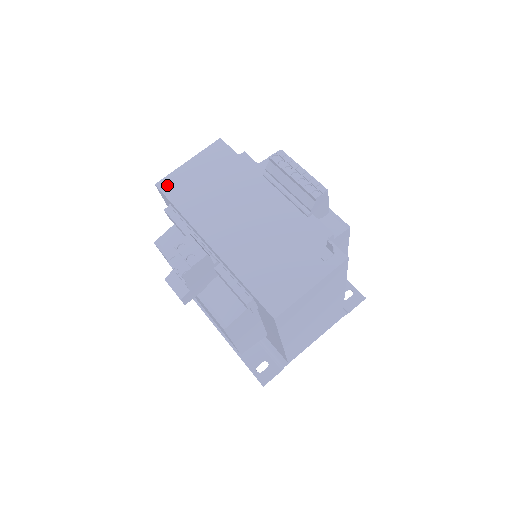
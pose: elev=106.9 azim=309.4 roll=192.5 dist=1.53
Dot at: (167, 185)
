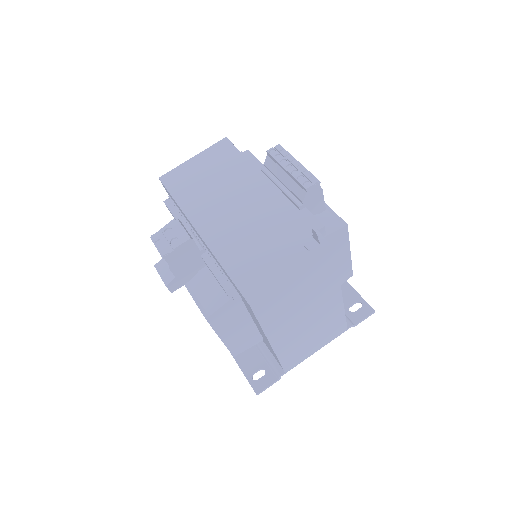
Dot at: (169, 179)
